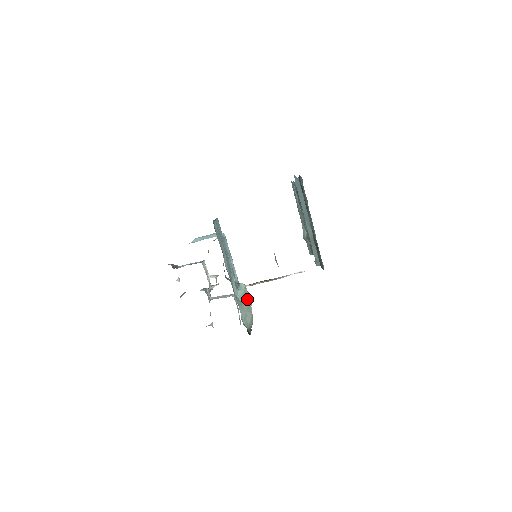
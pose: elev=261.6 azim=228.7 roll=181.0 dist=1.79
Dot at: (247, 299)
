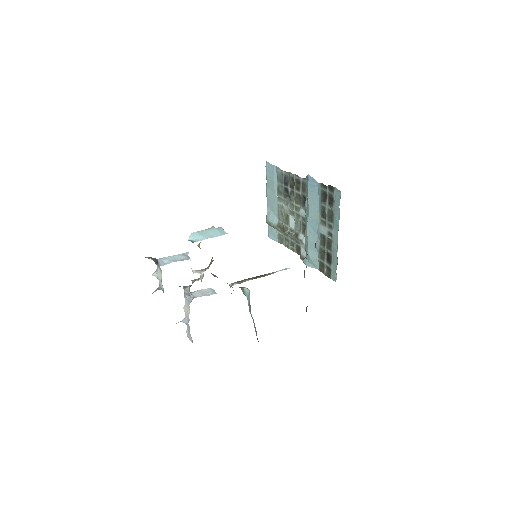
Dot at: (249, 304)
